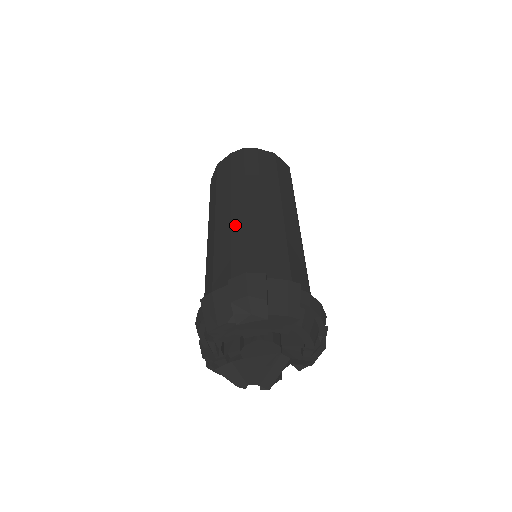
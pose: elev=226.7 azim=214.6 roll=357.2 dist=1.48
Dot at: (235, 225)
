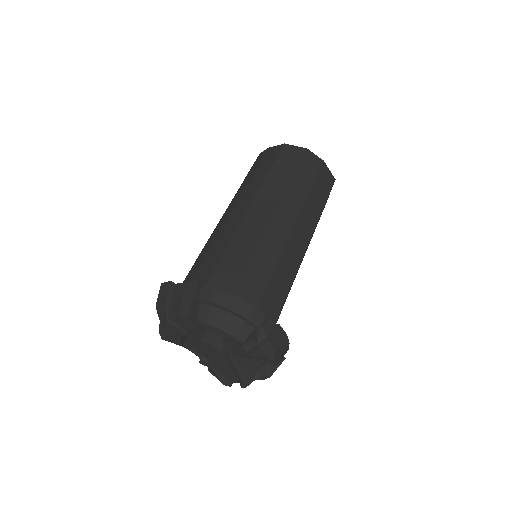
Dot at: occluded
